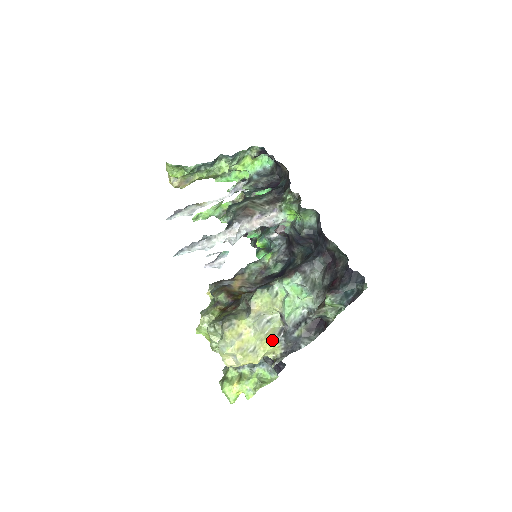
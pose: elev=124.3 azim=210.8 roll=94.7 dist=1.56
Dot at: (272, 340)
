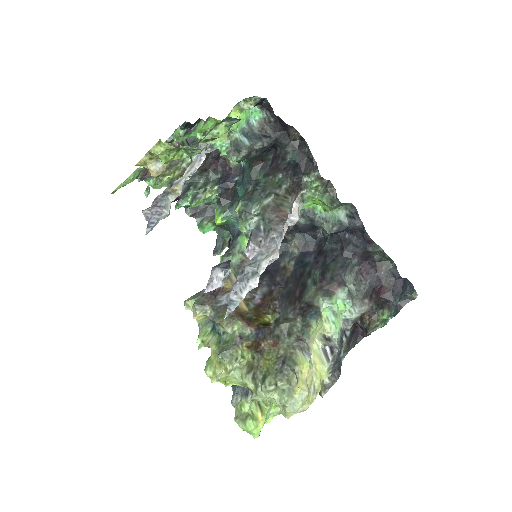
Dot at: (325, 370)
